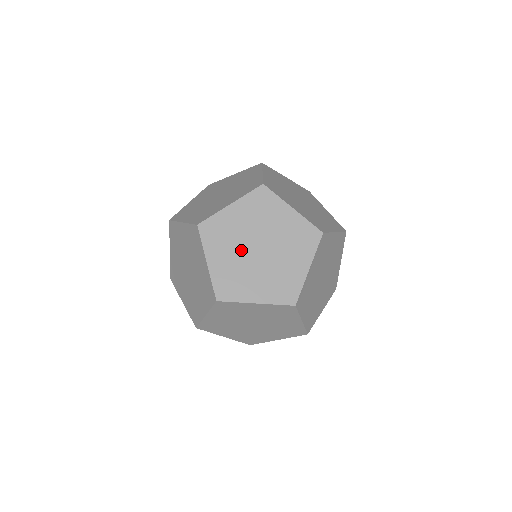
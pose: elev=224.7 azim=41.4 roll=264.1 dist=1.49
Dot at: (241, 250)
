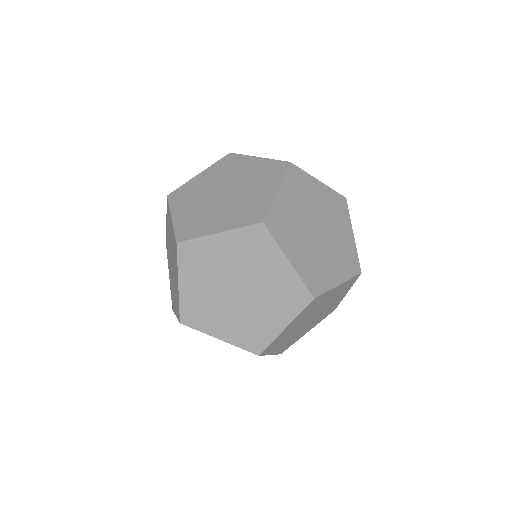
Dot at: (306, 214)
